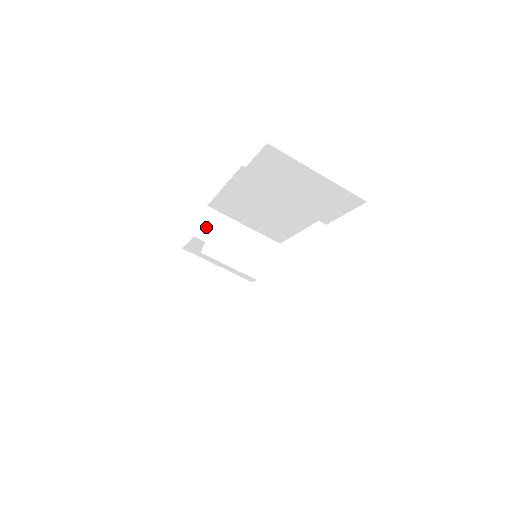
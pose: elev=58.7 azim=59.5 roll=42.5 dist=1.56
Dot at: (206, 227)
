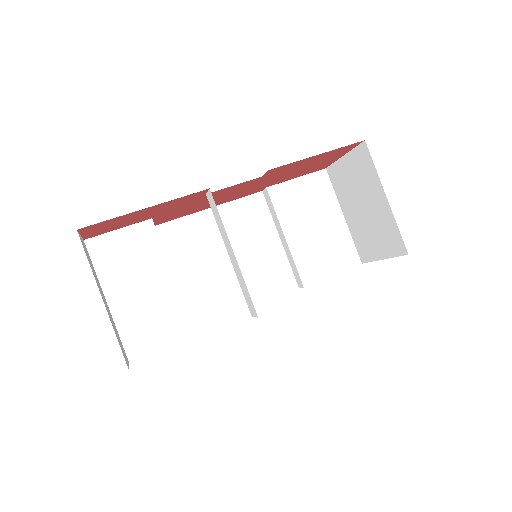
Dot at: occluded
